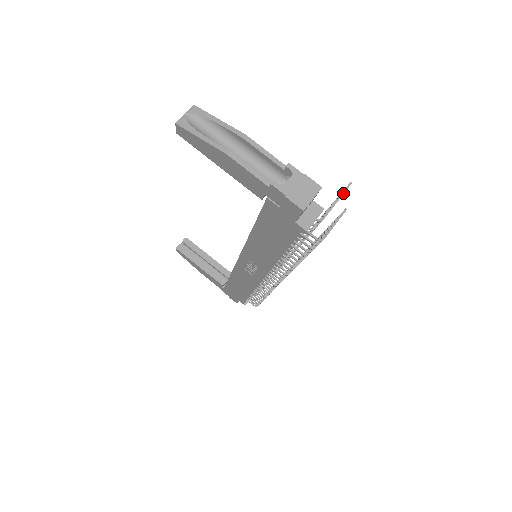
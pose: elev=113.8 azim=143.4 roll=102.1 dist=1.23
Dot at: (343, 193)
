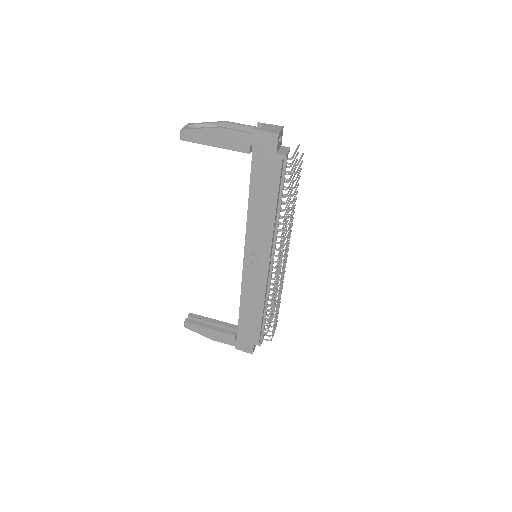
Dot at: (297, 148)
